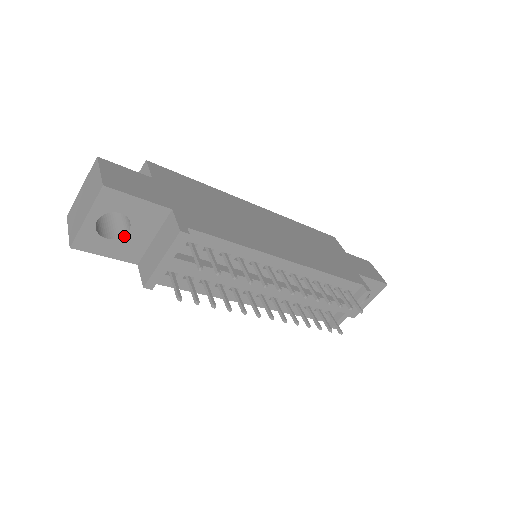
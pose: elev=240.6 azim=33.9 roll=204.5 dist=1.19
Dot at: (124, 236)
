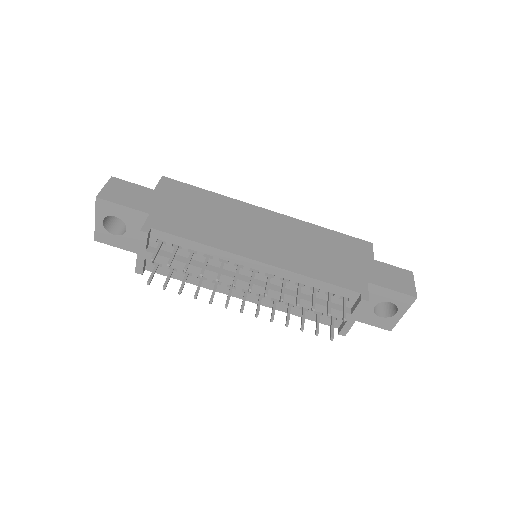
Dot at: (125, 233)
